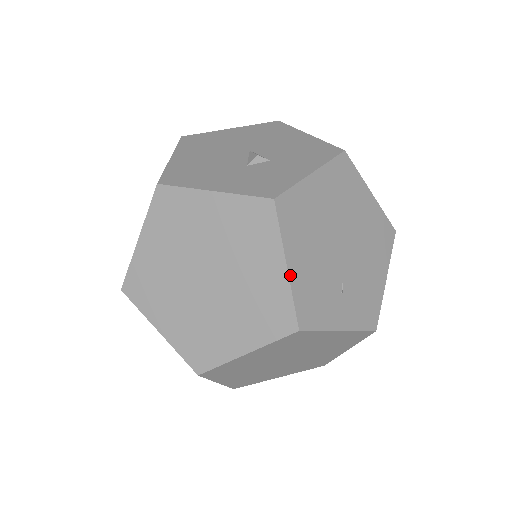
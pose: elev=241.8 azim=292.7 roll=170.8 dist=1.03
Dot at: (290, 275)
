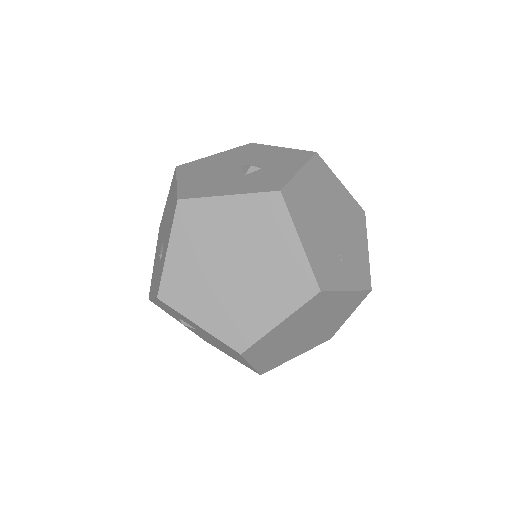
Dot at: (304, 248)
